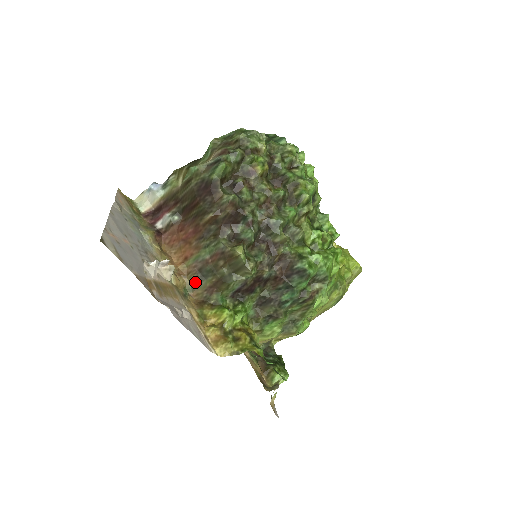
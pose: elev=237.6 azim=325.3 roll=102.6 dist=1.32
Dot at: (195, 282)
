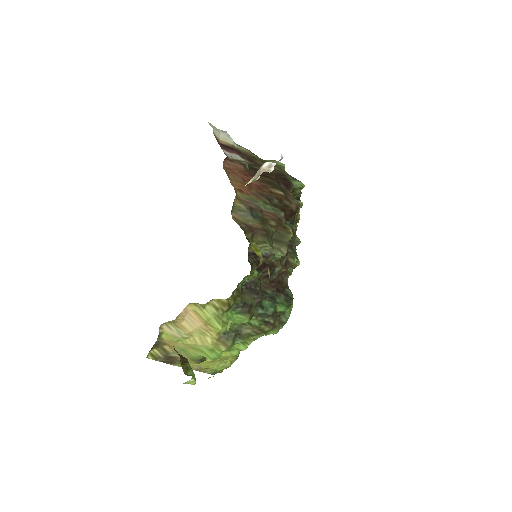
Dot at: (243, 210)
